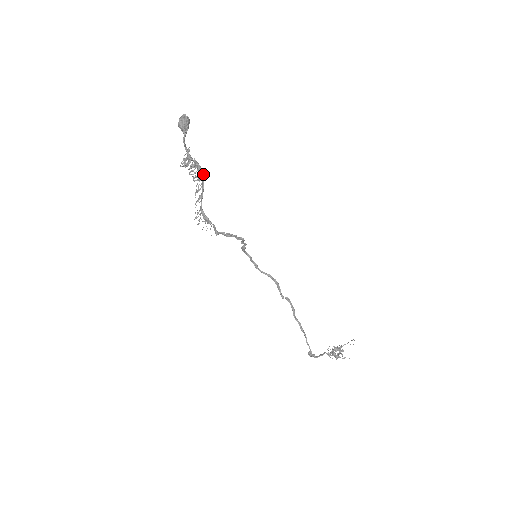
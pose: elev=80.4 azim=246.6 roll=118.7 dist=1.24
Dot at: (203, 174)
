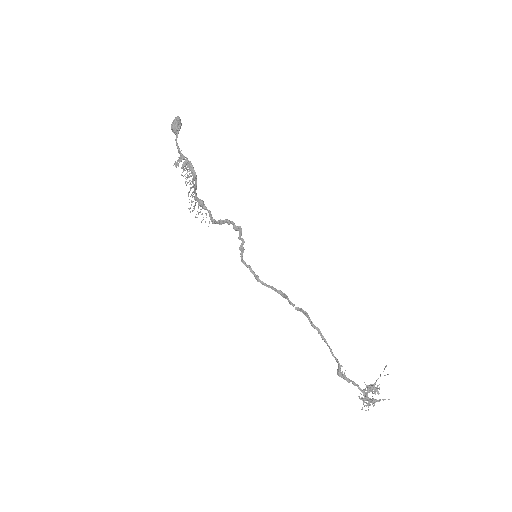
Dot at: (195, 172)
